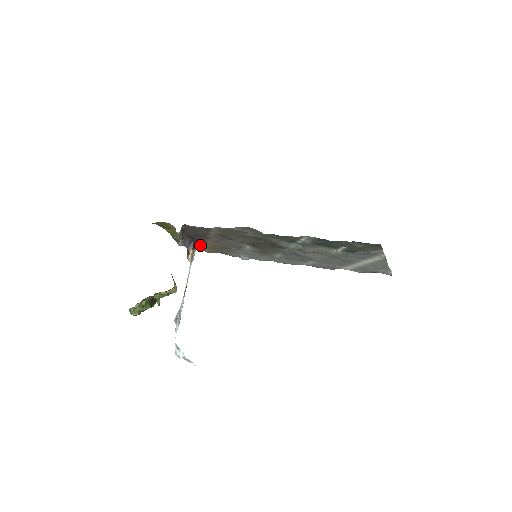
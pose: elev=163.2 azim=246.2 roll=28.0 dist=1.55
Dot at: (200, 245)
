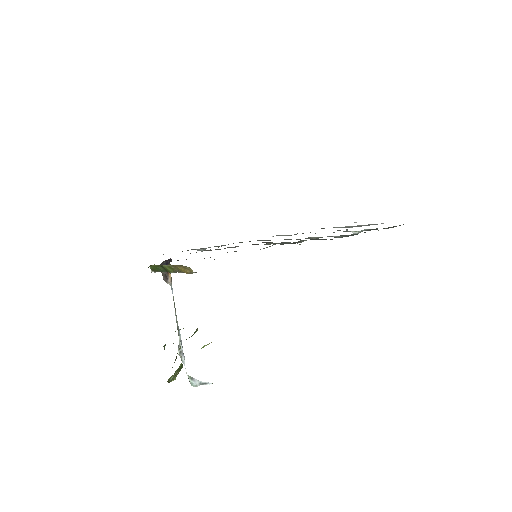
Dot at: occluded
